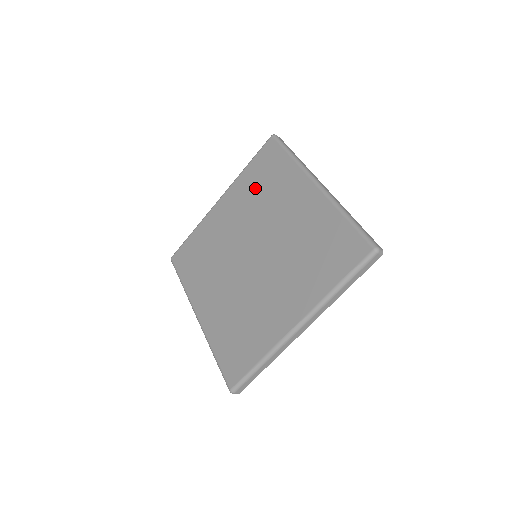
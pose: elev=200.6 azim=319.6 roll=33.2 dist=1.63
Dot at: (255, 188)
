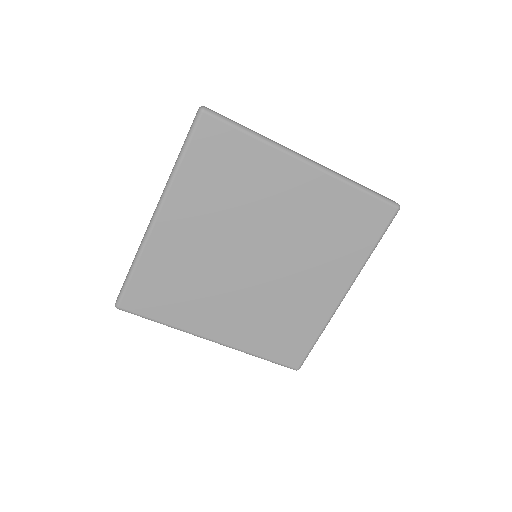
Dot at: (216, 187)
